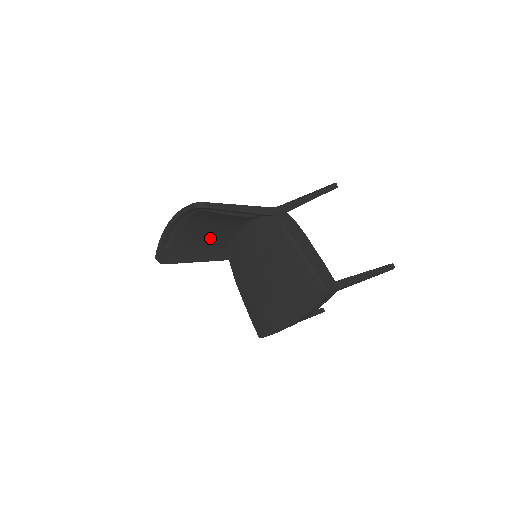
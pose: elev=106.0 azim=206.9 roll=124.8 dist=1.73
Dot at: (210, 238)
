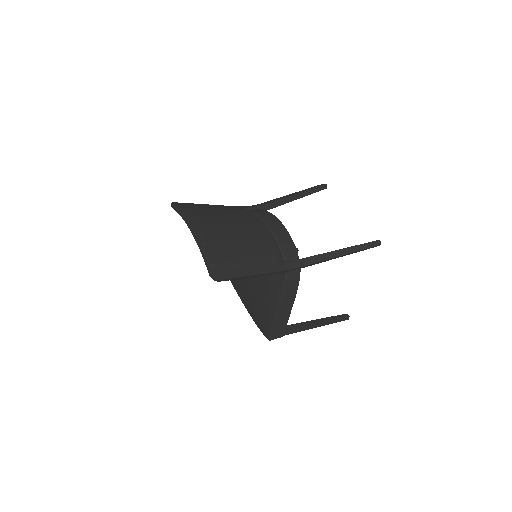
Dot at: occluded
